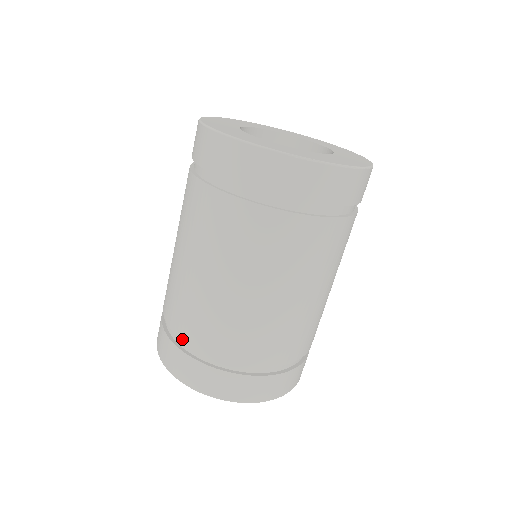
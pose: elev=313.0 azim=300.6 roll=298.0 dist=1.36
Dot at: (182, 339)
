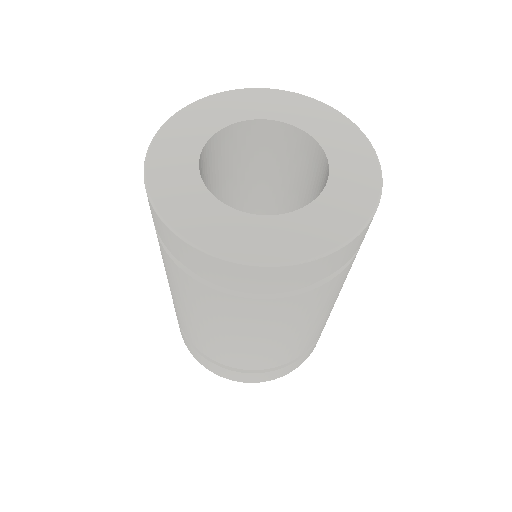
Dot at: (210, 358)
